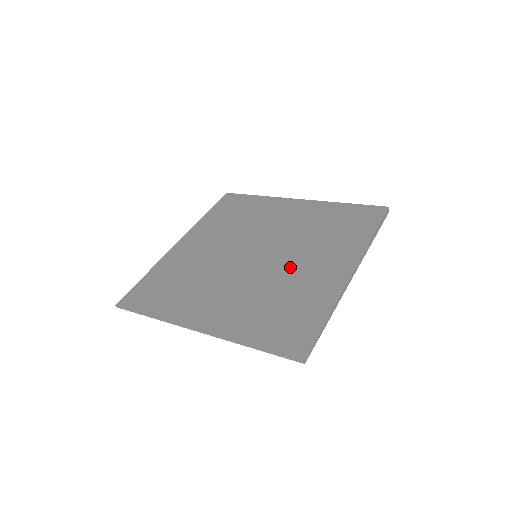
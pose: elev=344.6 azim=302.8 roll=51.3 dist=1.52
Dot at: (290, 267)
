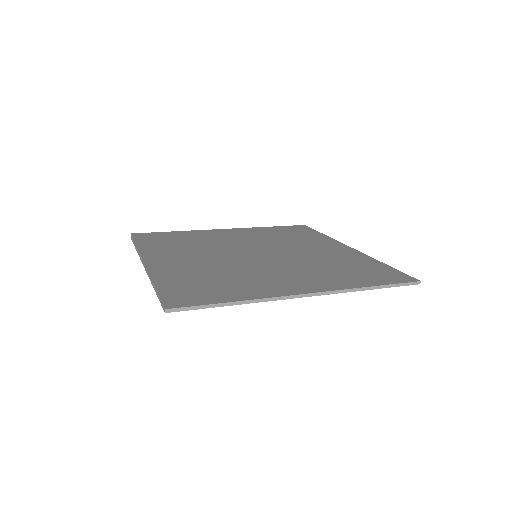
Dot at: (303, 253)
